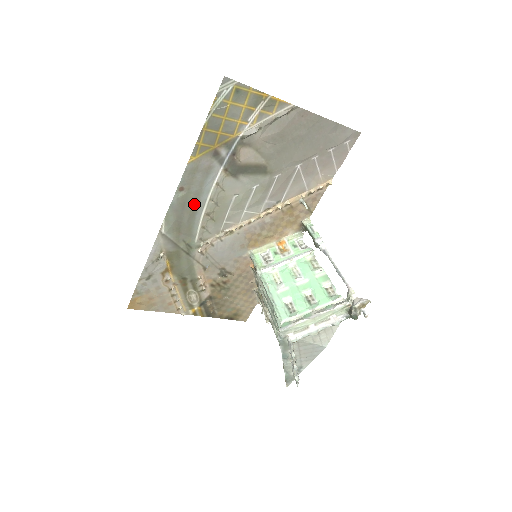
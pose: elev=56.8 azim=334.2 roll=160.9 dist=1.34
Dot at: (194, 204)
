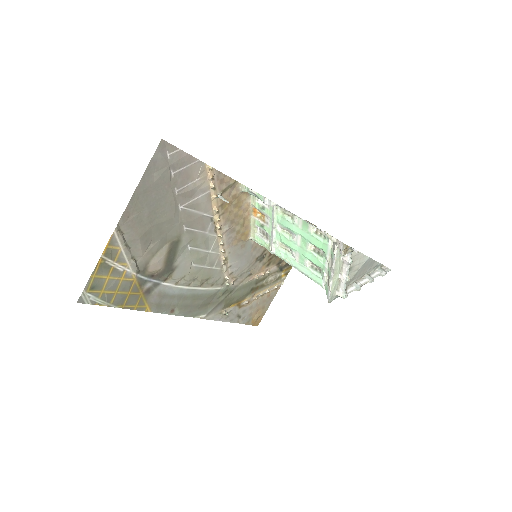
Dot at: (189, 298)
